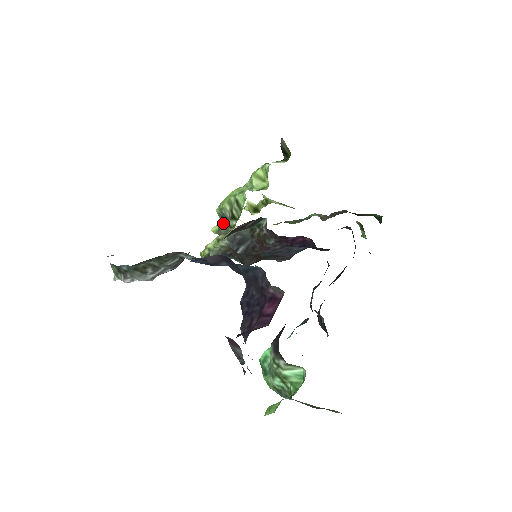
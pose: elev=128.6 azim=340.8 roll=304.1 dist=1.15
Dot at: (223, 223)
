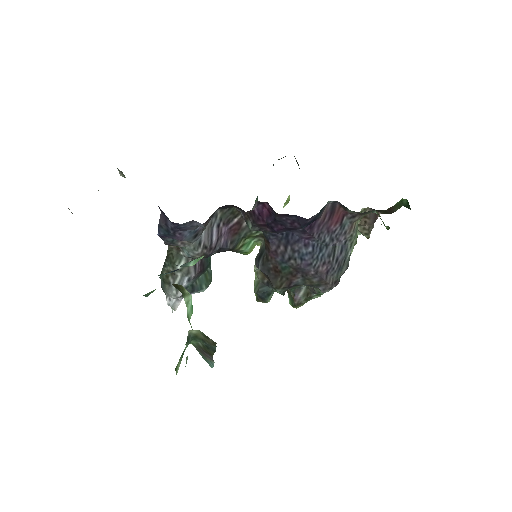
Dot at: occluded
